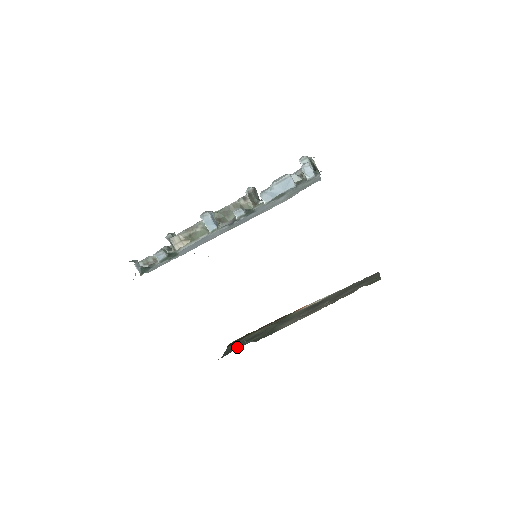
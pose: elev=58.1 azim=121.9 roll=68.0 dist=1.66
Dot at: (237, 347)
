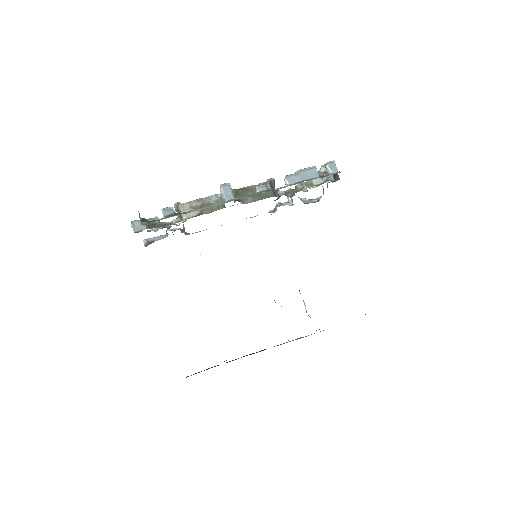
Dot at: occluded
